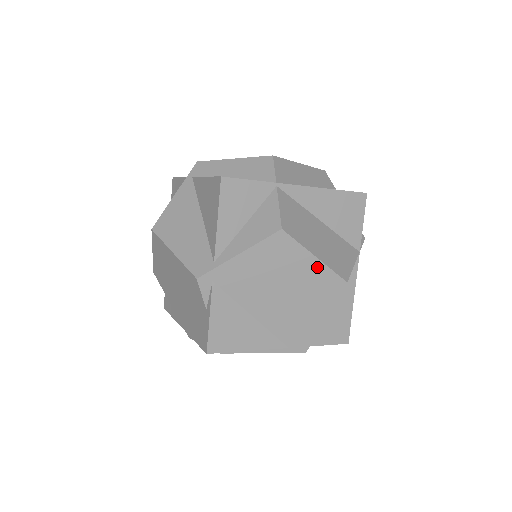
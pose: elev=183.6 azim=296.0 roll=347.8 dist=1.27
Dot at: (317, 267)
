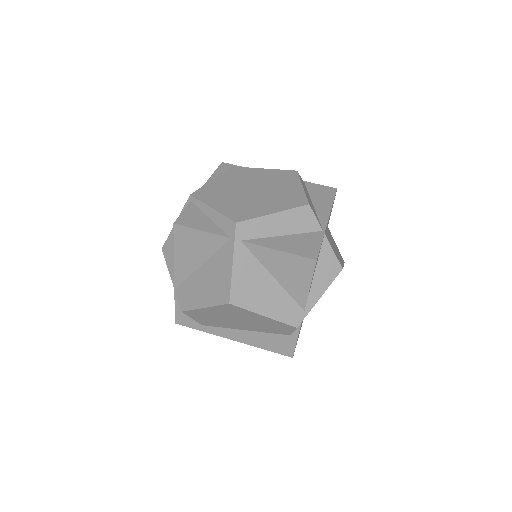
Dot at: occluded
